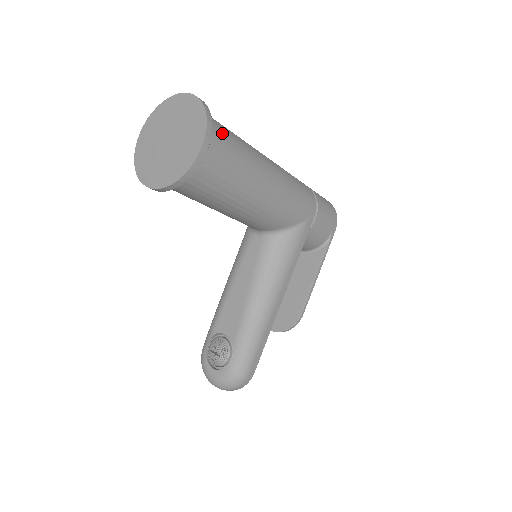
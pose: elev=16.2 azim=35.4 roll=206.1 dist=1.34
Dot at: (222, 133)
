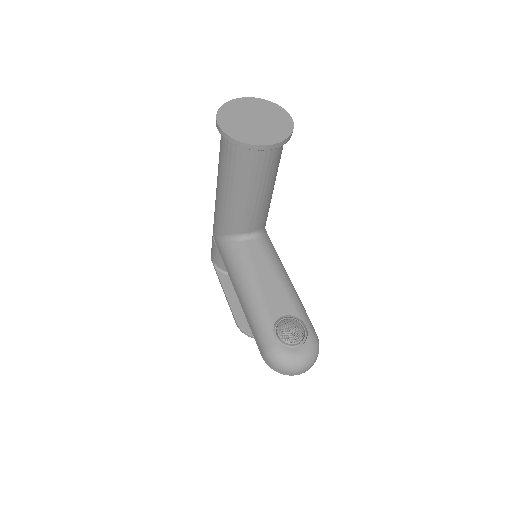
Dot at: occluded
